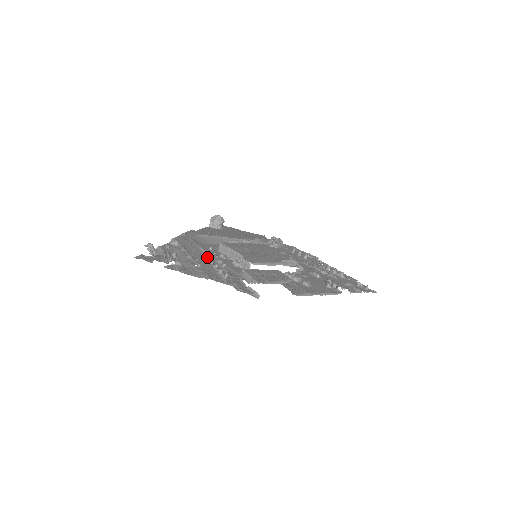
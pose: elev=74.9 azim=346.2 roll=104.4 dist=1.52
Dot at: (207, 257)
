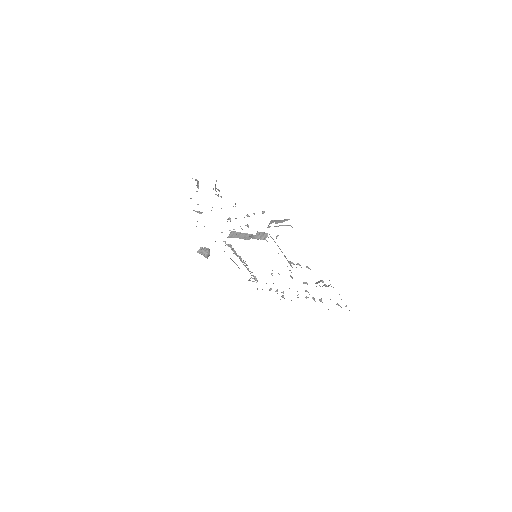
Dot at: occluded
